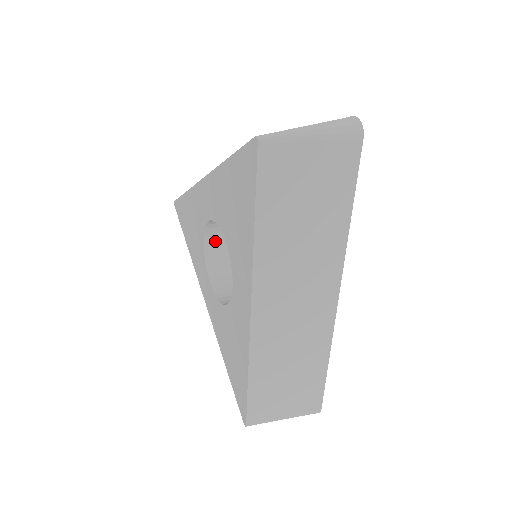
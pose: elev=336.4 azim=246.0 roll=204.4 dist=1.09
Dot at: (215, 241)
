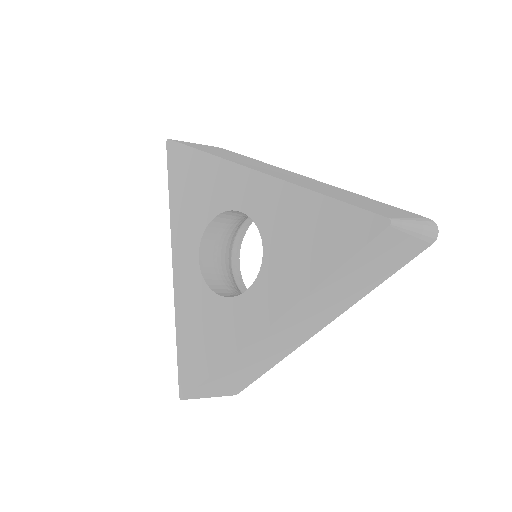
Dot at: (221, 221)
